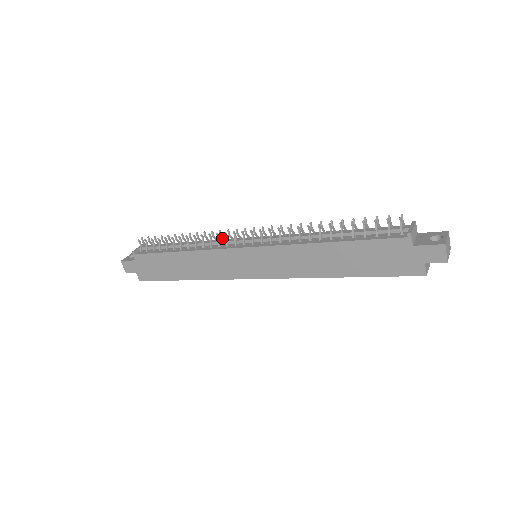
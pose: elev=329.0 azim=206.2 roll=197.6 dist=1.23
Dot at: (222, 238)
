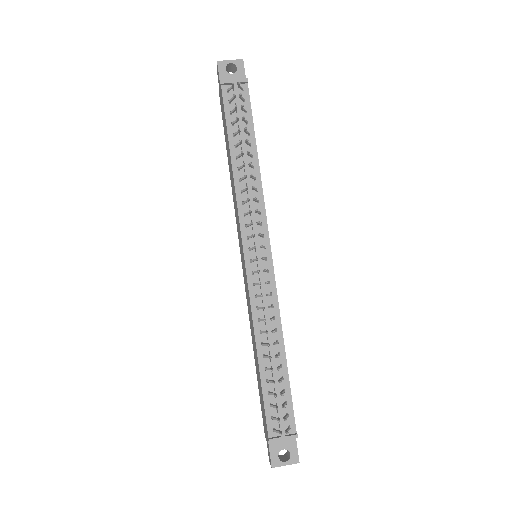
Dot at: (257, 211)
